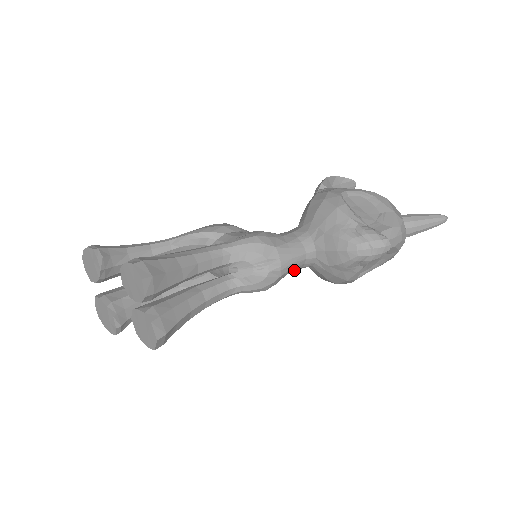
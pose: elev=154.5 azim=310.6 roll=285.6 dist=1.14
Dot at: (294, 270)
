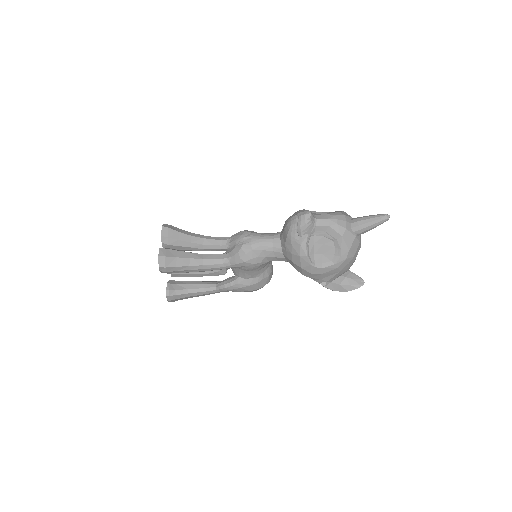
Dot at: (267, 252)
